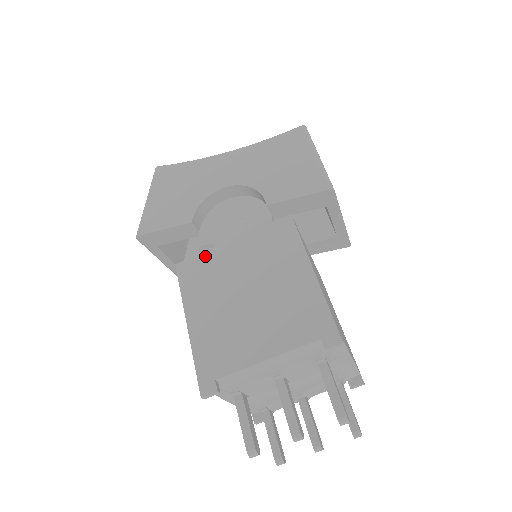
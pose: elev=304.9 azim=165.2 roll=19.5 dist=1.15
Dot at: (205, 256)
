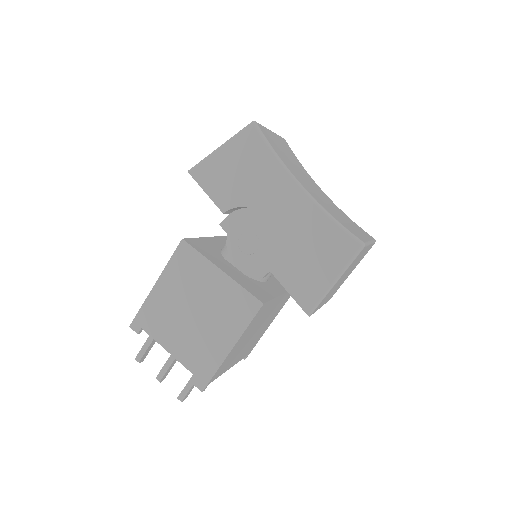
Dot at: (200, 258)
